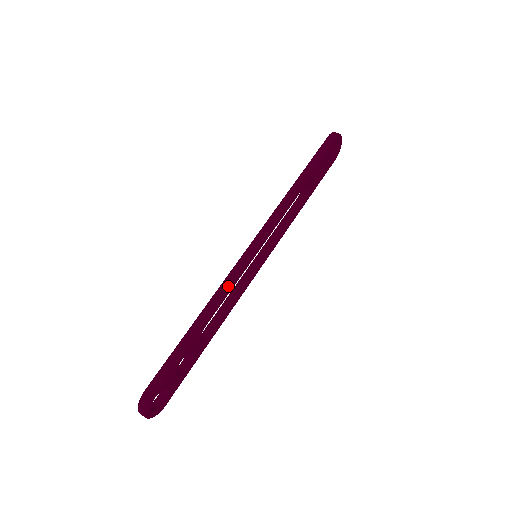
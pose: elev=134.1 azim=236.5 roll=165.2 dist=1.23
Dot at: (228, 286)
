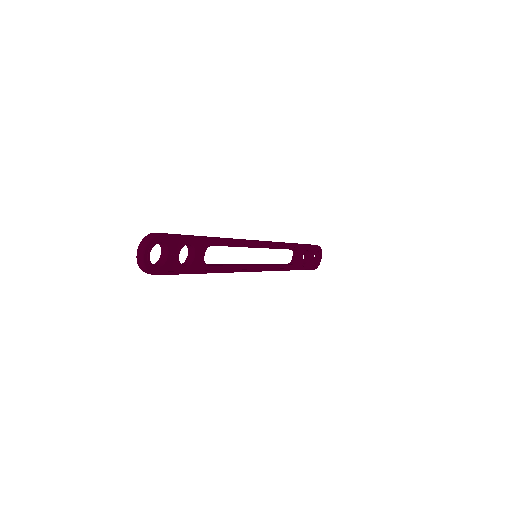
Dot at: (237, 239)
